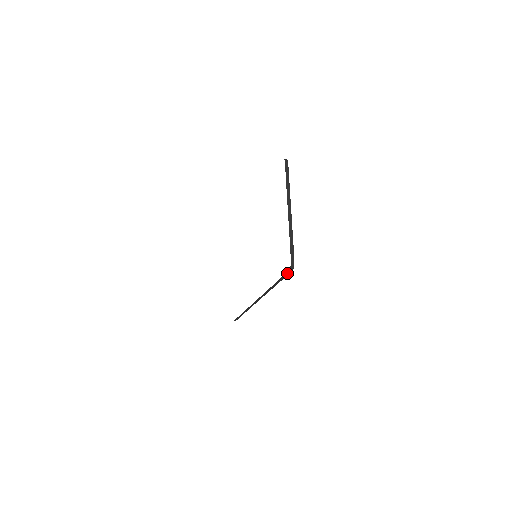
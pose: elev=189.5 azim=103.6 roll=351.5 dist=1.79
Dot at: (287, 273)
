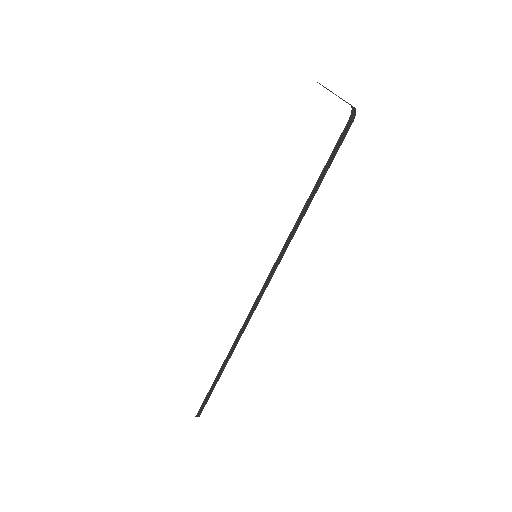
Dot at: (342, 135)
